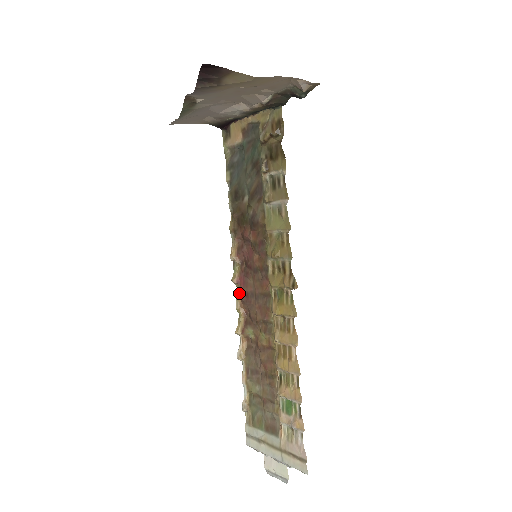
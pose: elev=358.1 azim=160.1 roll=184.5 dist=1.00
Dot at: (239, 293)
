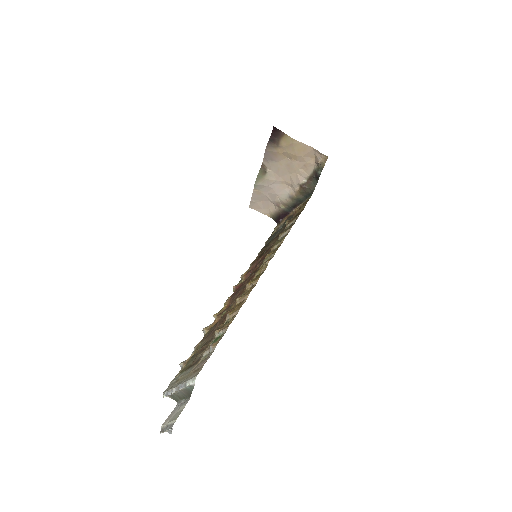
Dot at: (233, 294)
